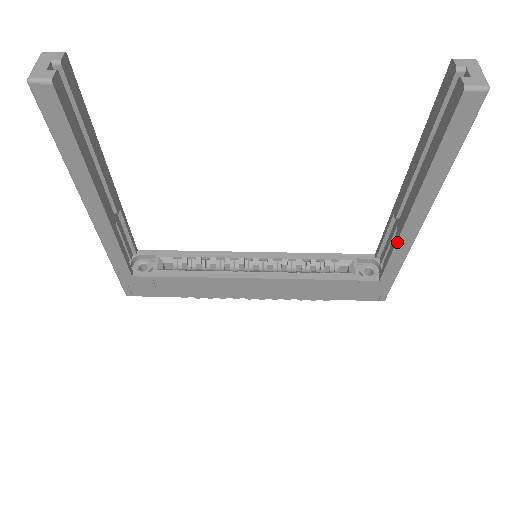
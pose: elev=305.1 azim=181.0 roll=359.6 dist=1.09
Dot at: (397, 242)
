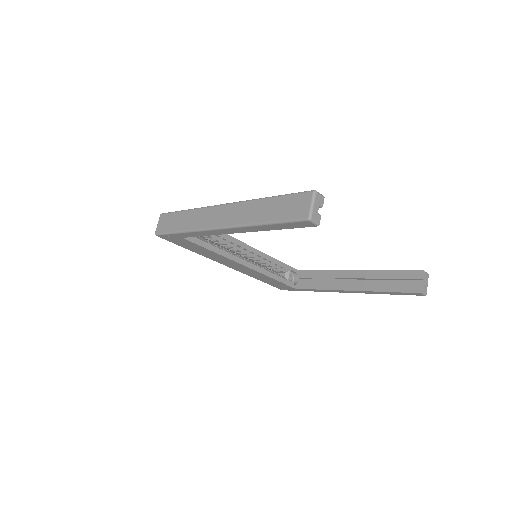
Dot at: (327, 290)
